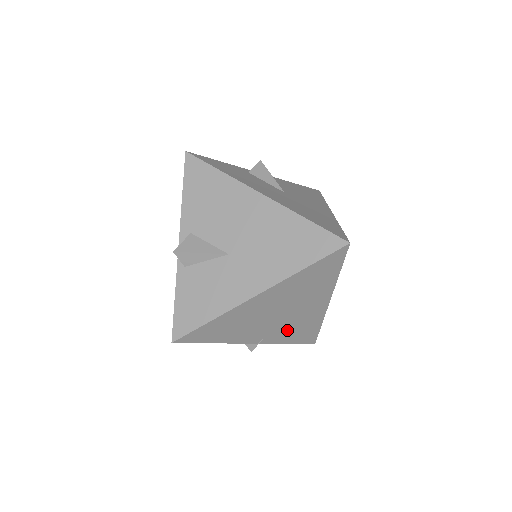
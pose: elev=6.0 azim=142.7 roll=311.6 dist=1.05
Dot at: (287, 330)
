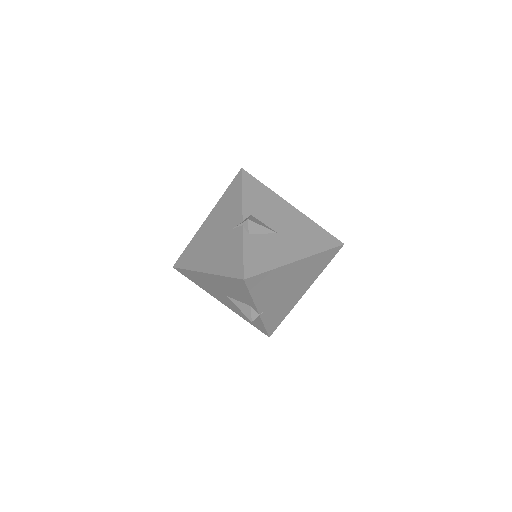
Dot at: (276, 309)
